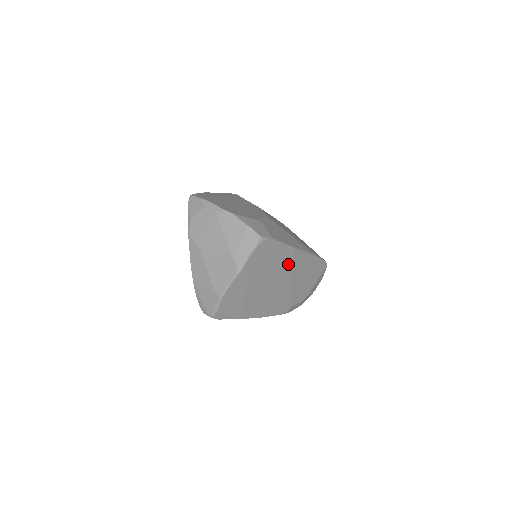
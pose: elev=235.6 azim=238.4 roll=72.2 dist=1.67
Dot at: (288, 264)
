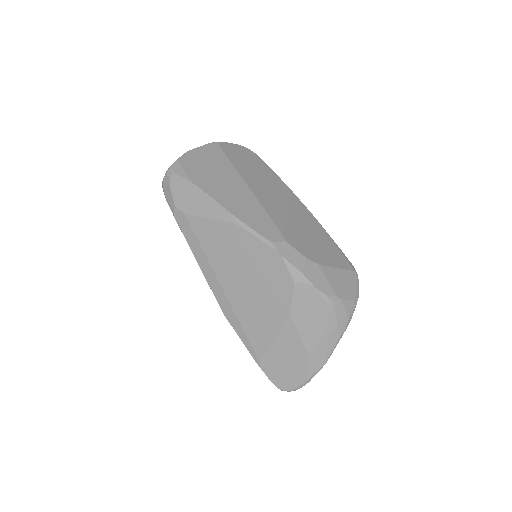
Dot at: (279, 192)
